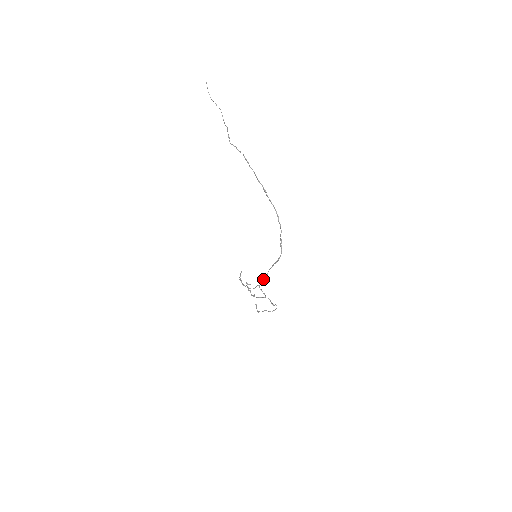
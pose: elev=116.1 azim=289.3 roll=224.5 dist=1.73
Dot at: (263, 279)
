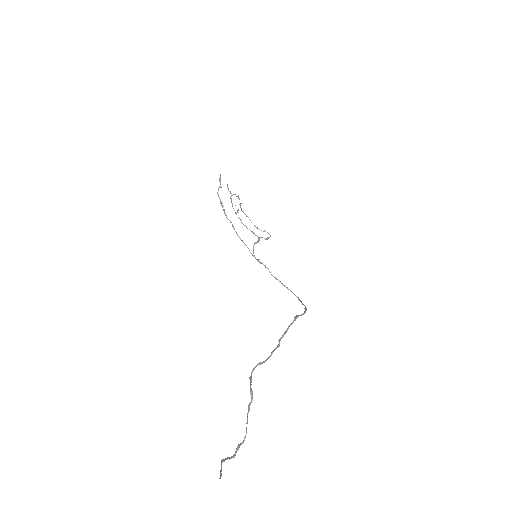
Dot at: occluded
